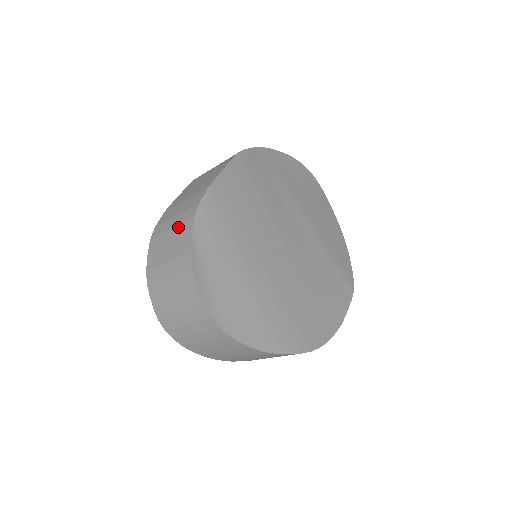
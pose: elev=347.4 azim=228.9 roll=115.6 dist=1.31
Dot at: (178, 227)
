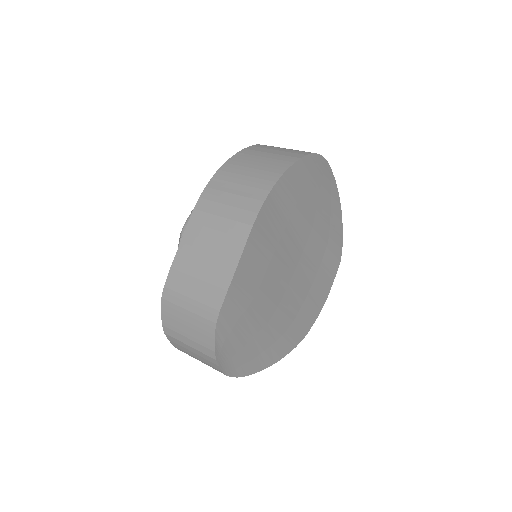
Dot at: (196, 318)
